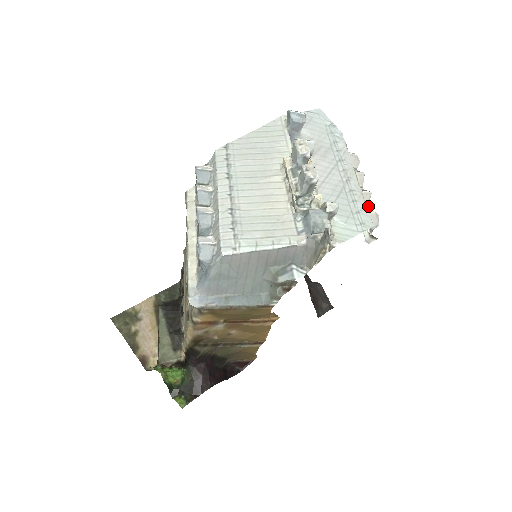
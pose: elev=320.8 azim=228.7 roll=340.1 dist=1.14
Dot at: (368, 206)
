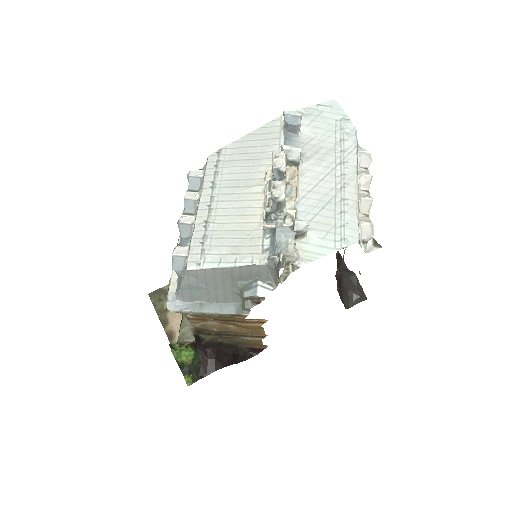
Dot at: (367, 214)
